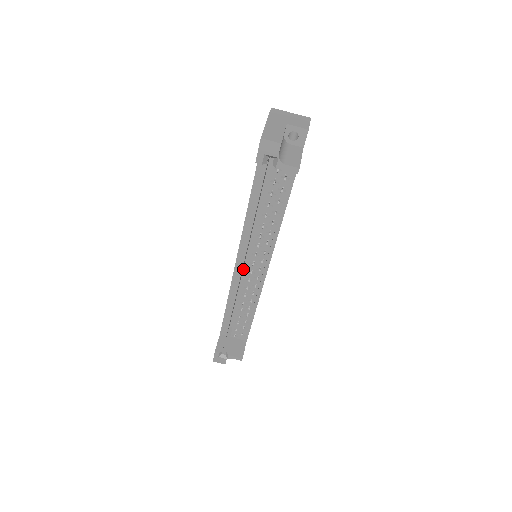
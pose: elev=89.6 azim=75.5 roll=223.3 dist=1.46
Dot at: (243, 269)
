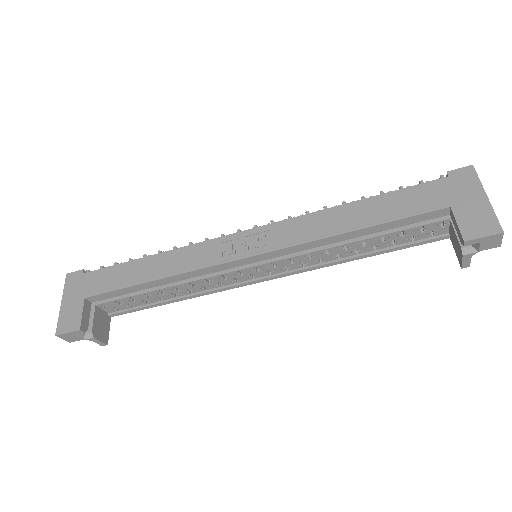
Dot at: occluded
